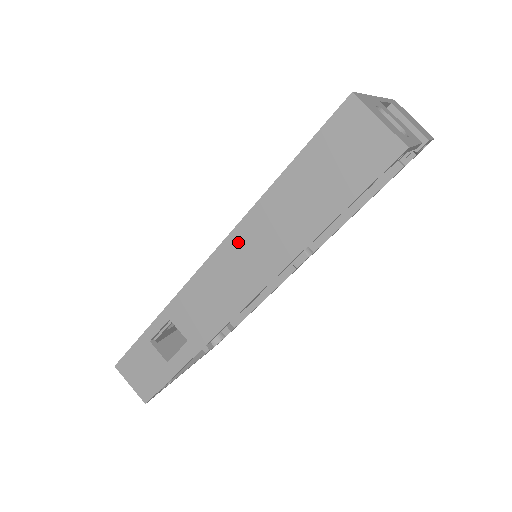
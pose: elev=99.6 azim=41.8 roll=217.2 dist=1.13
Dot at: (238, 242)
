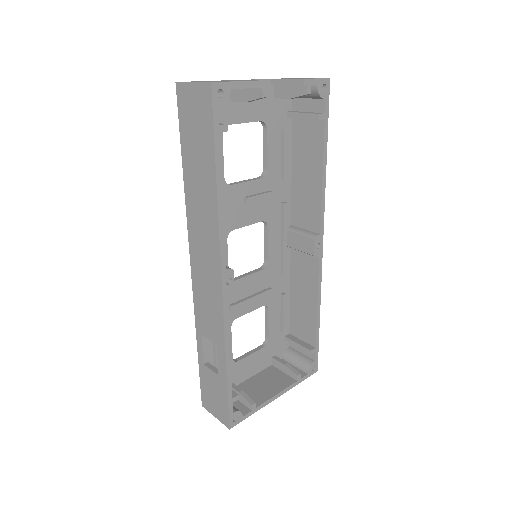
Dot at: (194, 236)
